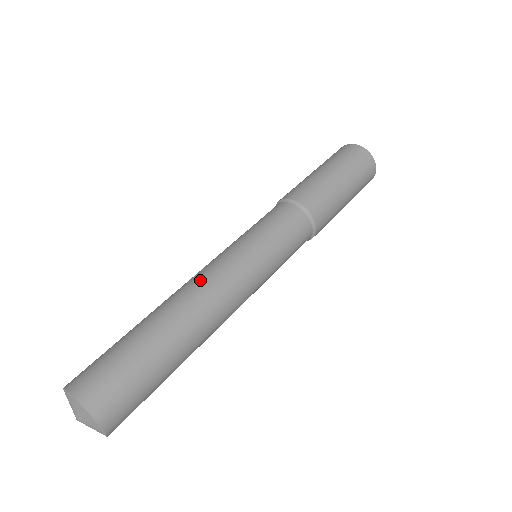
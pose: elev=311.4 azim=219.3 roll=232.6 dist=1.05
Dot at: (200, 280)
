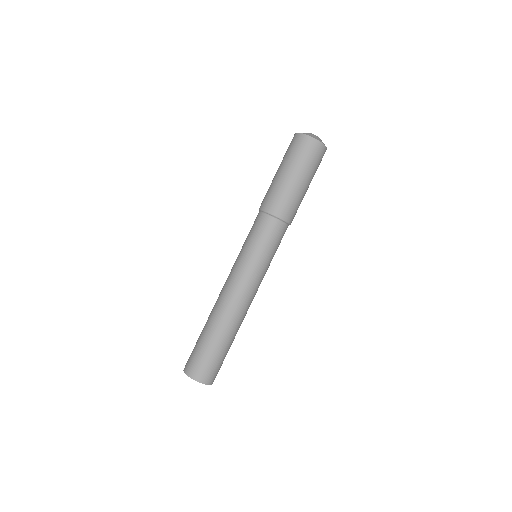
Dot at: (241, 302)
